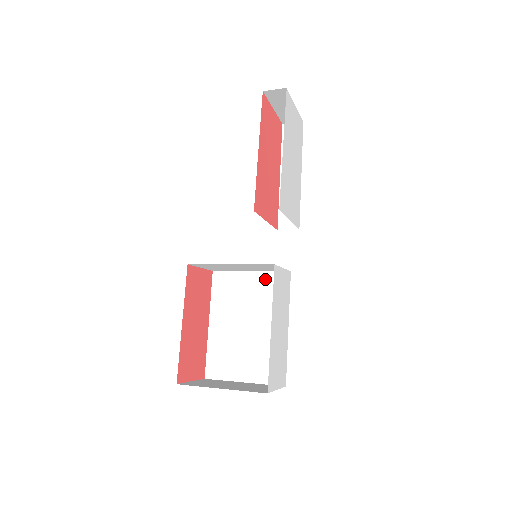
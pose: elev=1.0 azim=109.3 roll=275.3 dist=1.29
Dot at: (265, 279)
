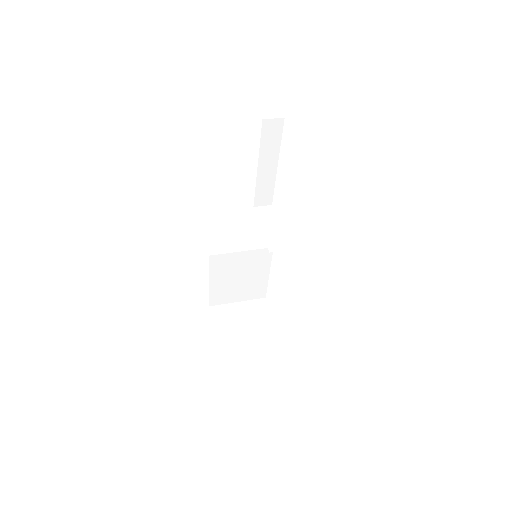
Dot at: (254, 254)
